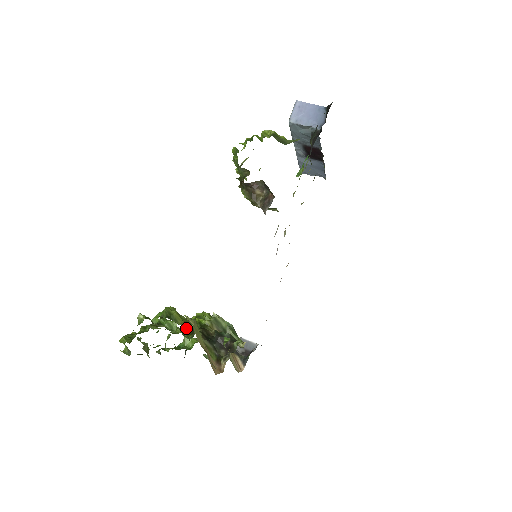
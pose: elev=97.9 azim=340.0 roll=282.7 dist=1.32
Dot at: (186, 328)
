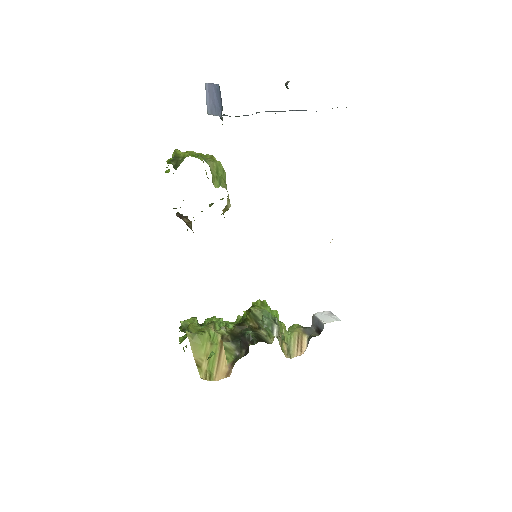
Dot at: occluded
